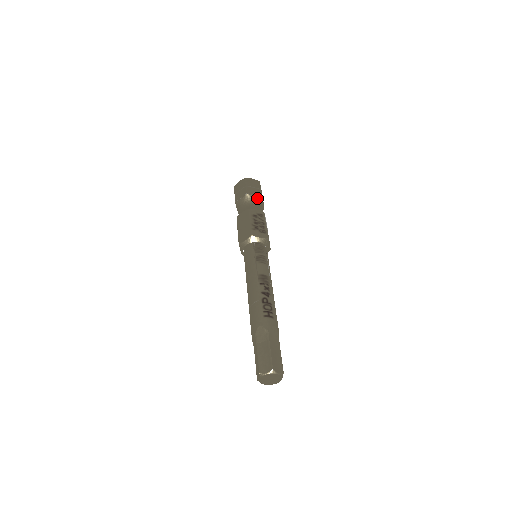
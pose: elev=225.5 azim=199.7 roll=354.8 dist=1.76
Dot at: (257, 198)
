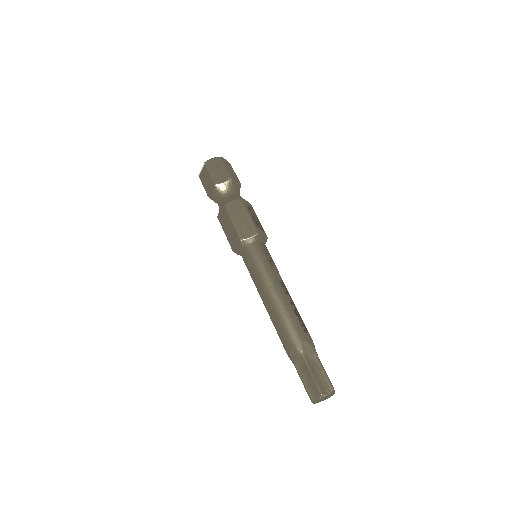
Dot at: (239, 185)
